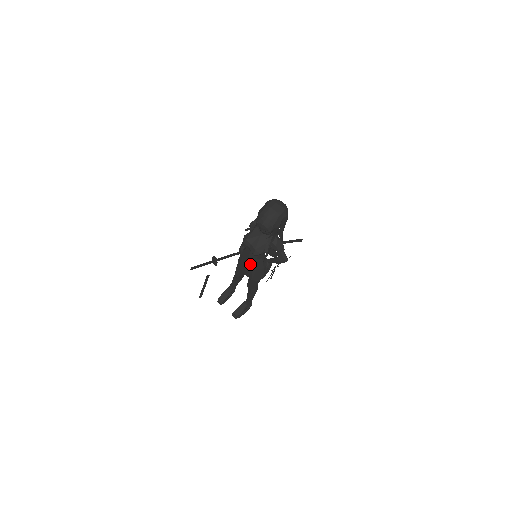
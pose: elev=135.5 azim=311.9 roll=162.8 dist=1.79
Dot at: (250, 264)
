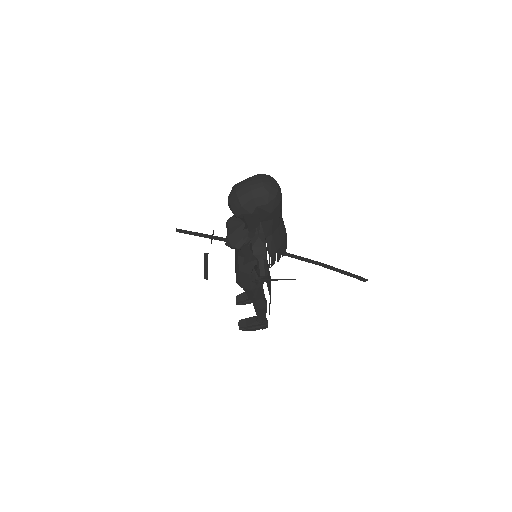
Dot at: (236, 260)
